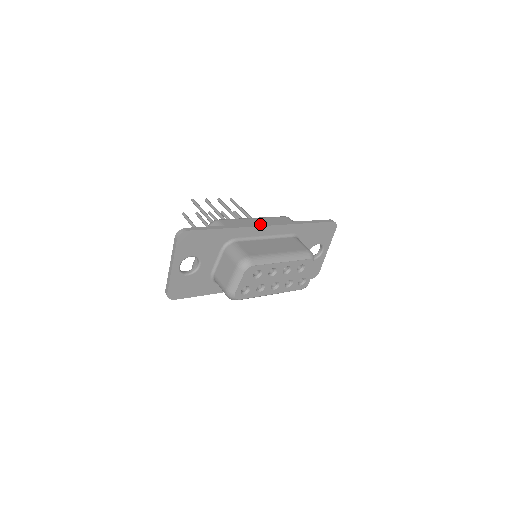
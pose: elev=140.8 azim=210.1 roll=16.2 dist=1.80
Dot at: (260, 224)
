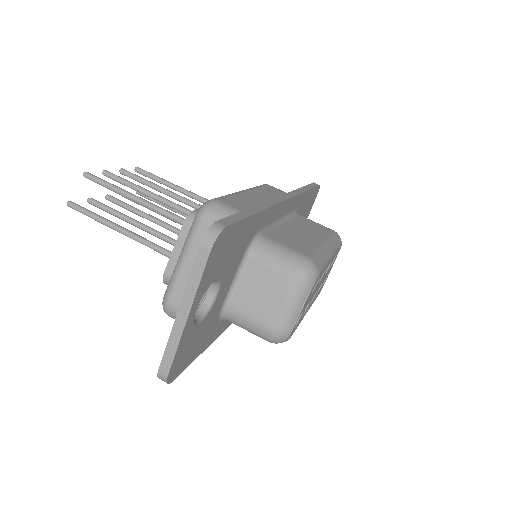
Dot at: (278, 198)
